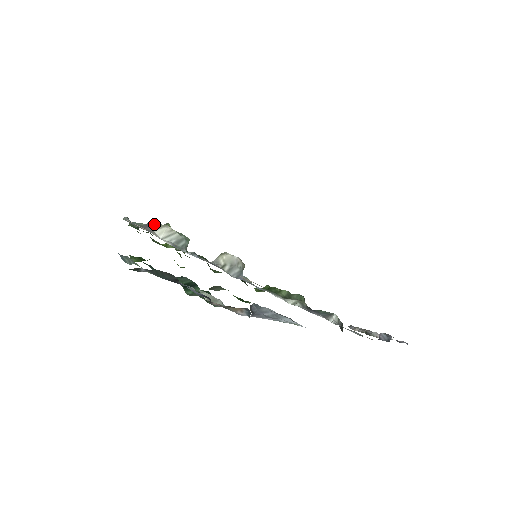
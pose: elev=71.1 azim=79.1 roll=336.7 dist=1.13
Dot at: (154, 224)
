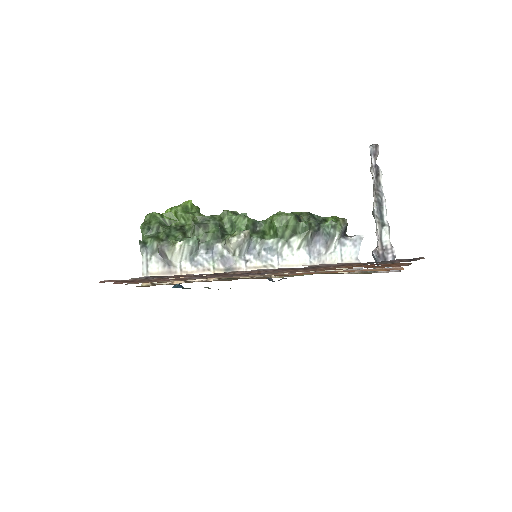
Dot at: (166, 253)
